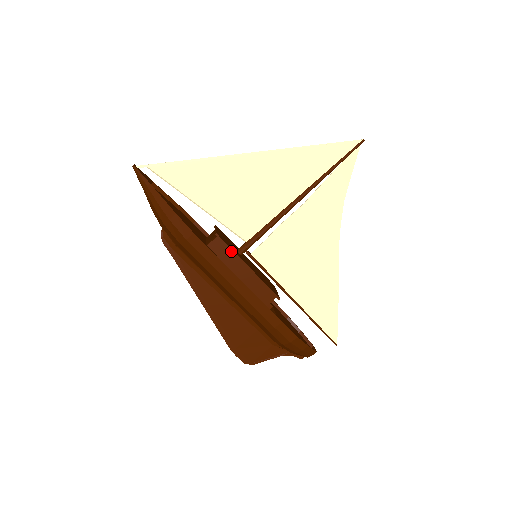
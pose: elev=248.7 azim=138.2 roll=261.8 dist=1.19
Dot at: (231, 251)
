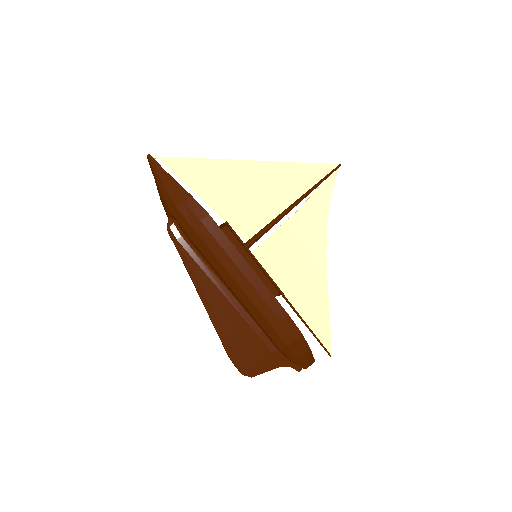
Dot at: (239, 240)
